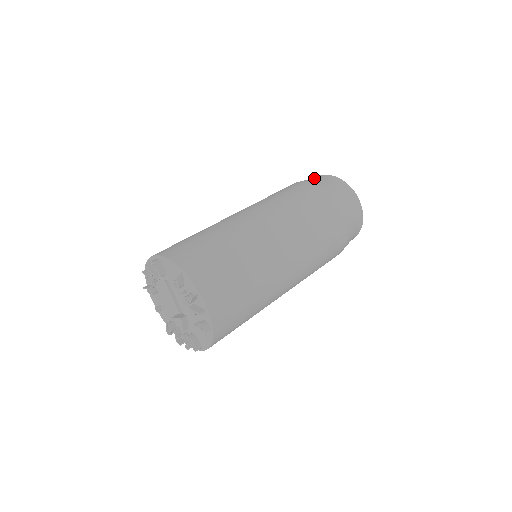
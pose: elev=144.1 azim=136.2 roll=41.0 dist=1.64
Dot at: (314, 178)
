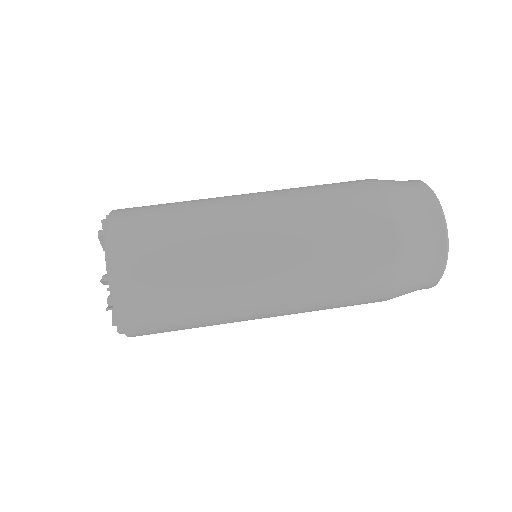
Dot at: (411, 197)
